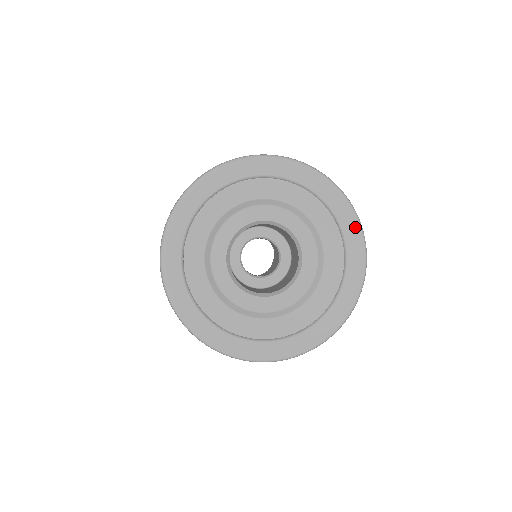
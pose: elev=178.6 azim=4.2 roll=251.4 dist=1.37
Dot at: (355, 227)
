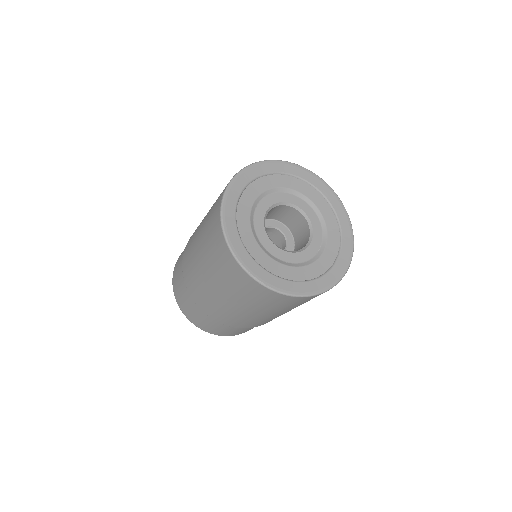
Dot at: (346, 263)
